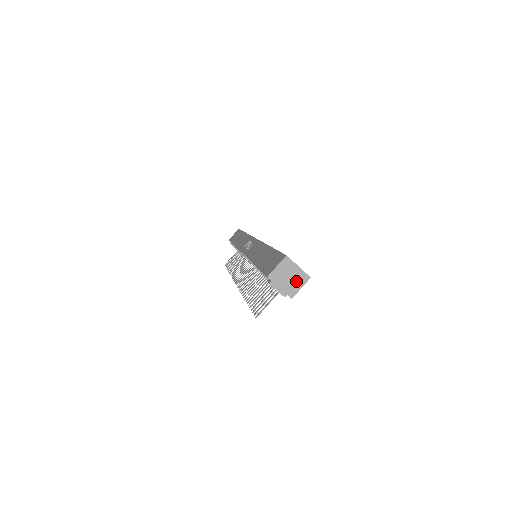
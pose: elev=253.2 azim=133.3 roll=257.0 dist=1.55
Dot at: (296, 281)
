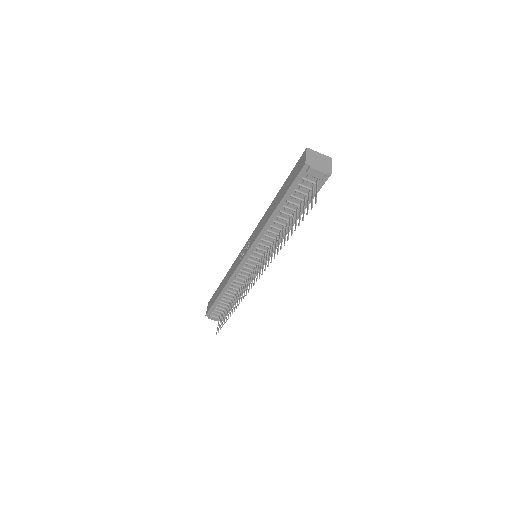
Dot at: (325, 162)
